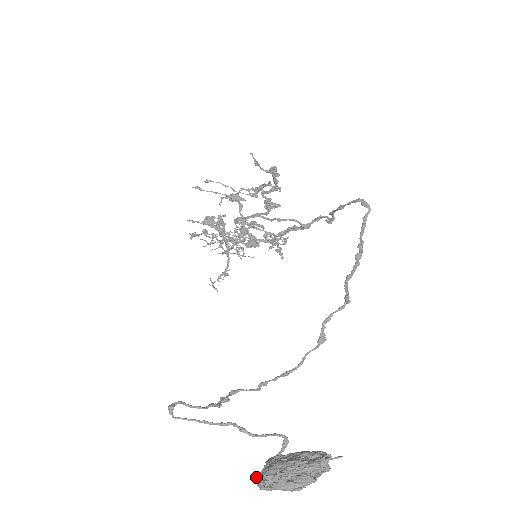
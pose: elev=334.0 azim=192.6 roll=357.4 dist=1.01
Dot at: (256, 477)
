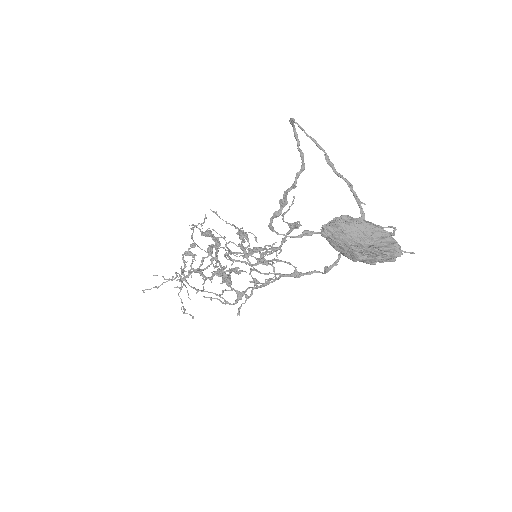
Dot at: (325, 224)
